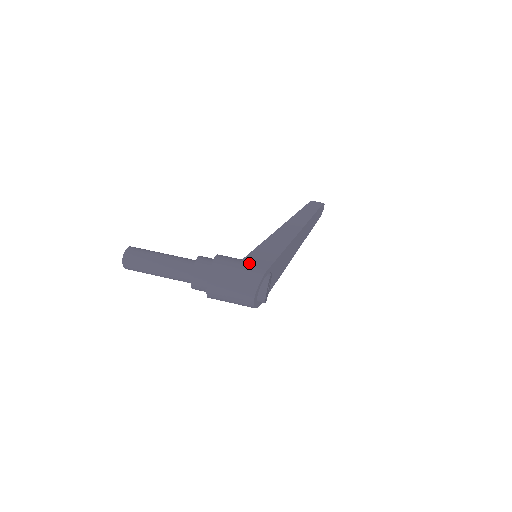
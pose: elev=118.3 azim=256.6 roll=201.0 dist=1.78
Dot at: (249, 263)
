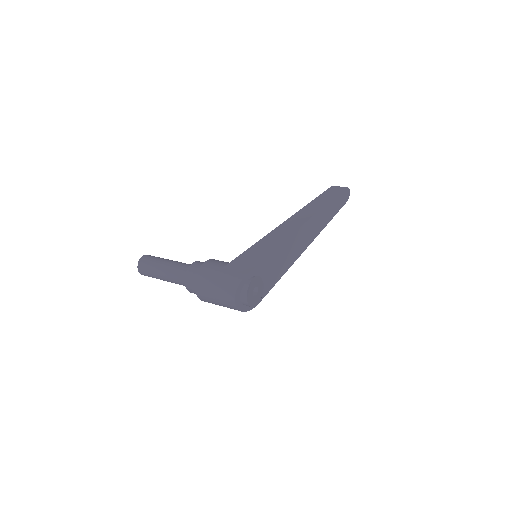
Dot at: (232, 268)
